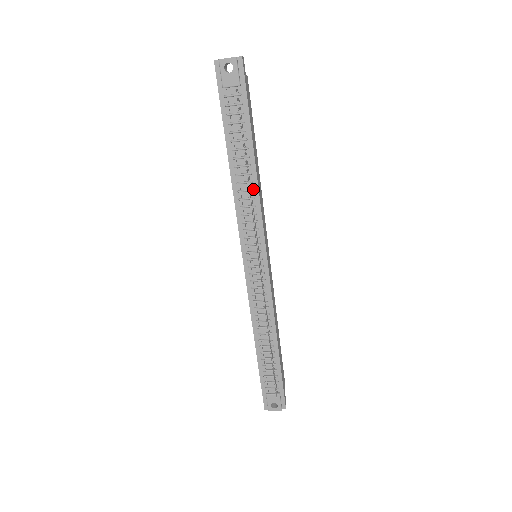
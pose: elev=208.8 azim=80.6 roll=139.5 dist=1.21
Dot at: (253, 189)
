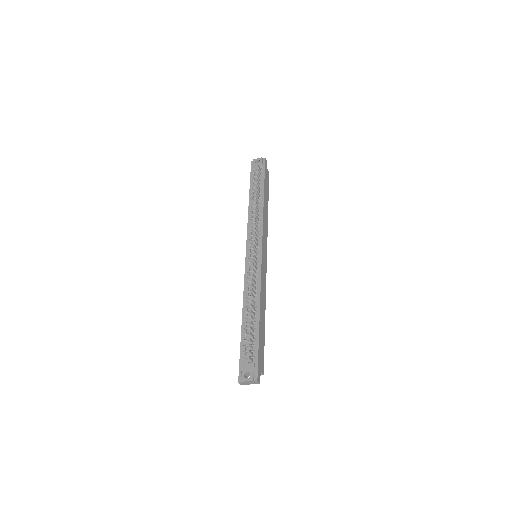
Dot at: (260, 212)
